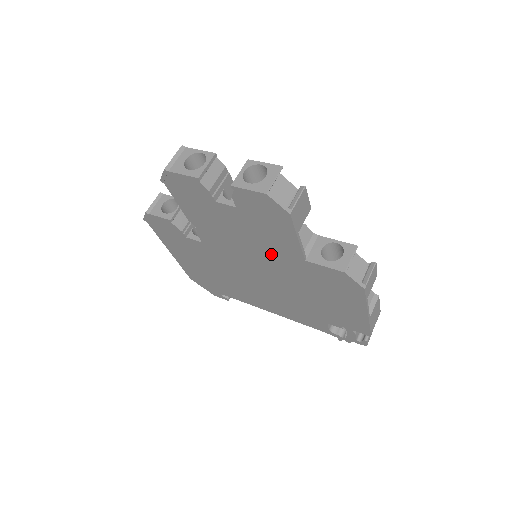
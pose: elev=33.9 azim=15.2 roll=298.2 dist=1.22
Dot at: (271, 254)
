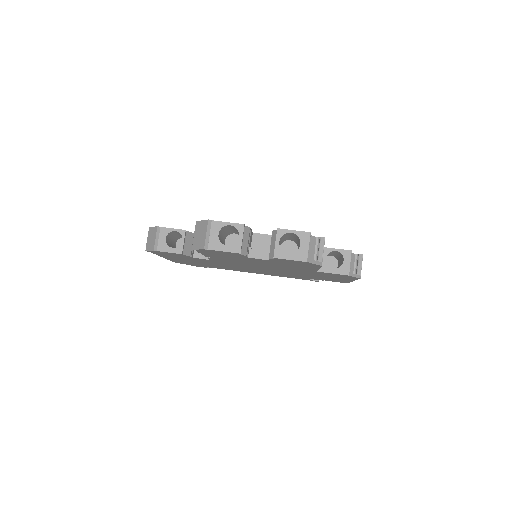
Dot at: (284, 268)
